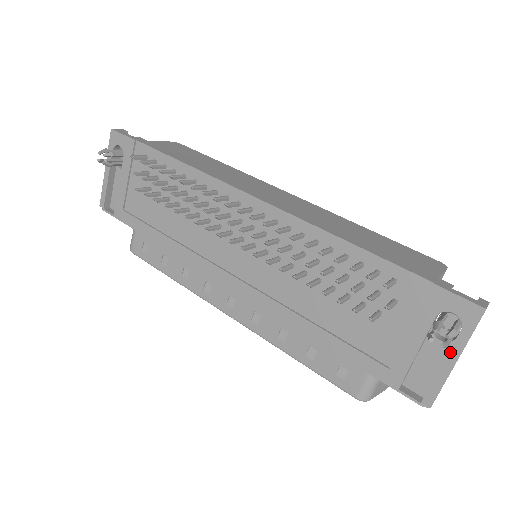
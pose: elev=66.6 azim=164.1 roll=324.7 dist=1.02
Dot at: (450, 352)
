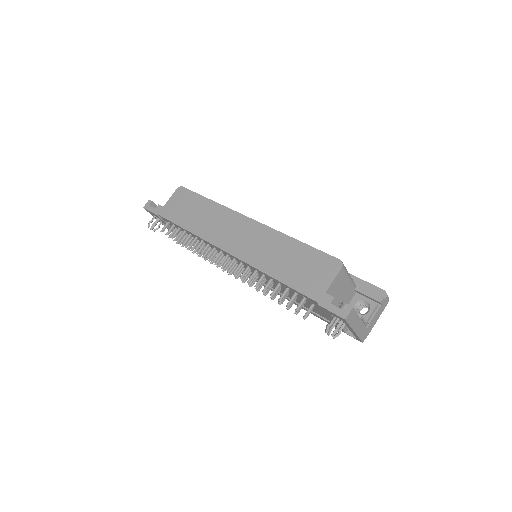
Dot at: (349, 328)
